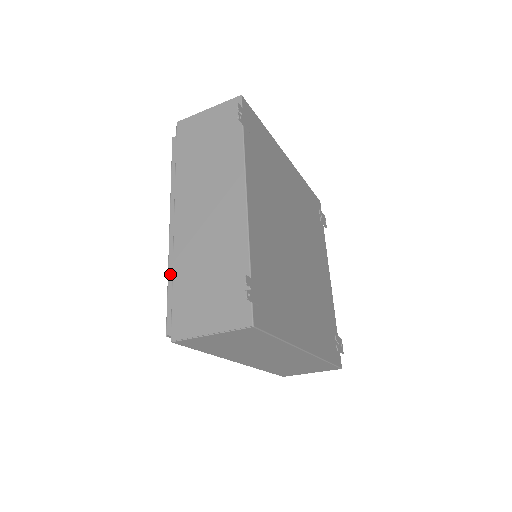
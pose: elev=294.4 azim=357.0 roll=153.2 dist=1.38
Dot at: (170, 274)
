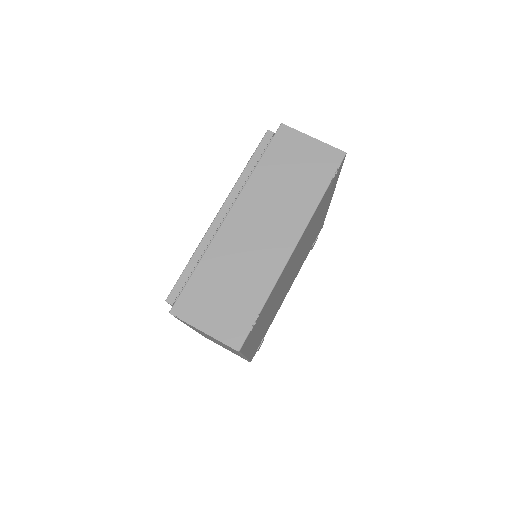
Dot at: (197, 253)
